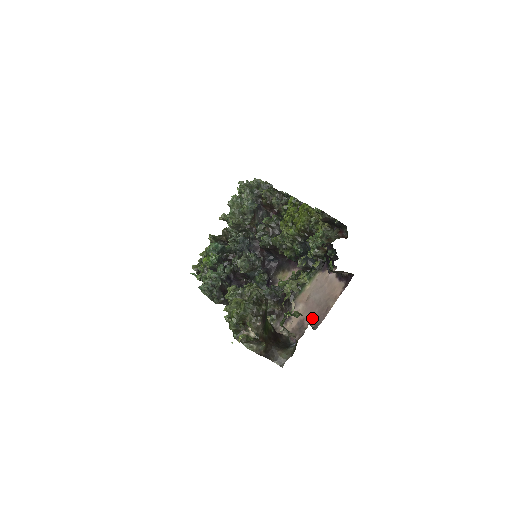
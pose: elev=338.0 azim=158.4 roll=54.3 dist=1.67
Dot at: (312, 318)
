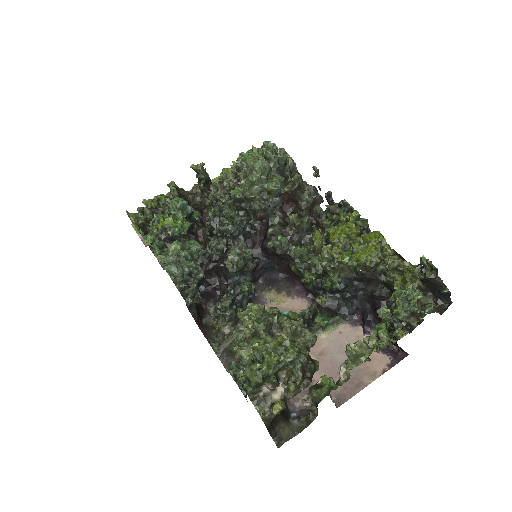
Dot at: occluded
